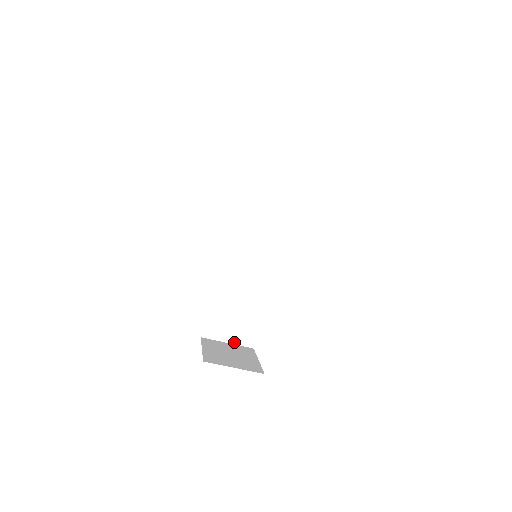
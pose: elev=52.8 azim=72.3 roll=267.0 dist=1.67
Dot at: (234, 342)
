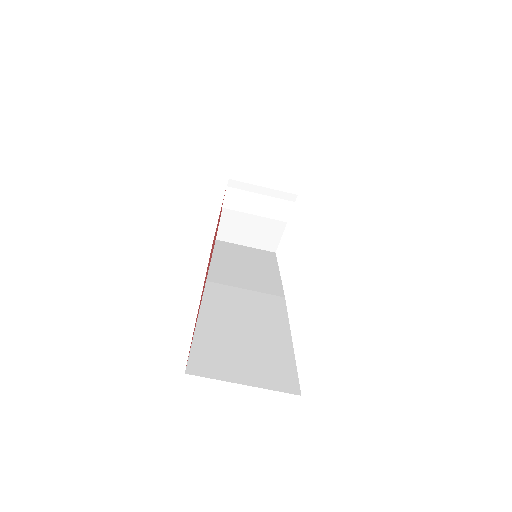
Dot at: (257, 384)
